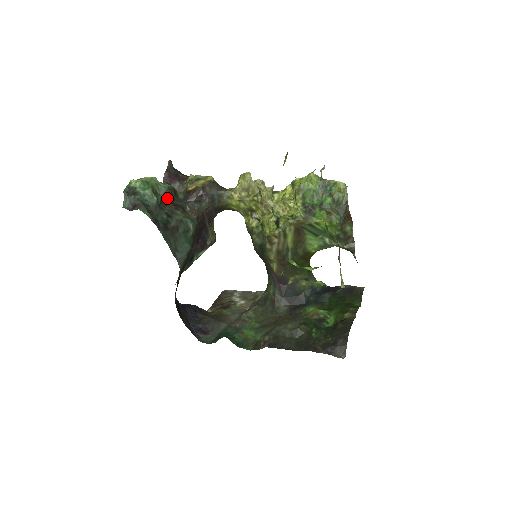
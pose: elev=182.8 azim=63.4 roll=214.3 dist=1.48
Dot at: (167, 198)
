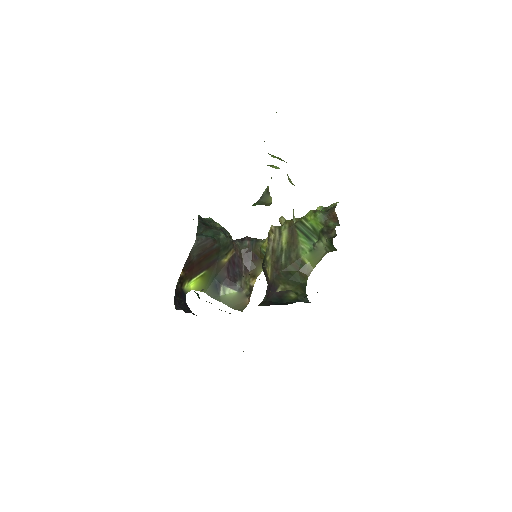
Dot at: (221, 230)
